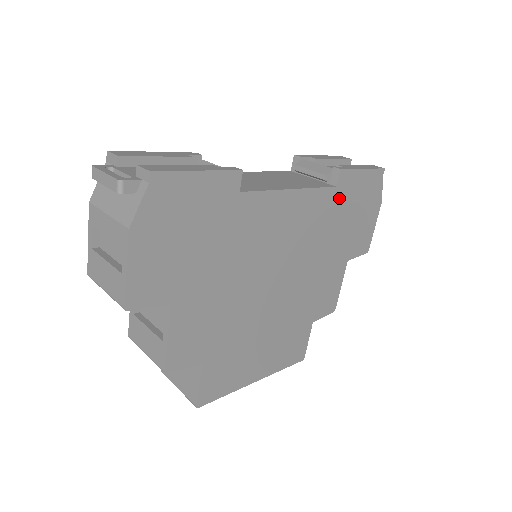
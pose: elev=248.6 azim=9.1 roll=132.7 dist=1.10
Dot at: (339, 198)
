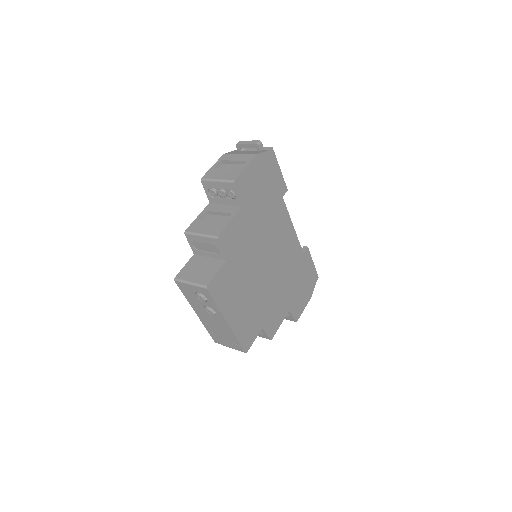
Dot at: (302, 262)
